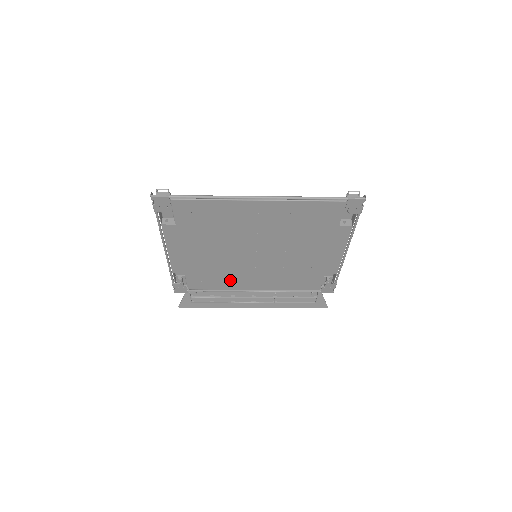
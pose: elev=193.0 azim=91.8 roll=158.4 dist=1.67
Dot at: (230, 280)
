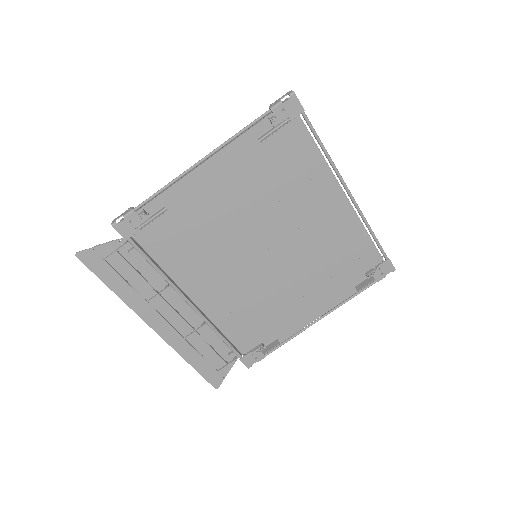
Dot at: (193, 265)
